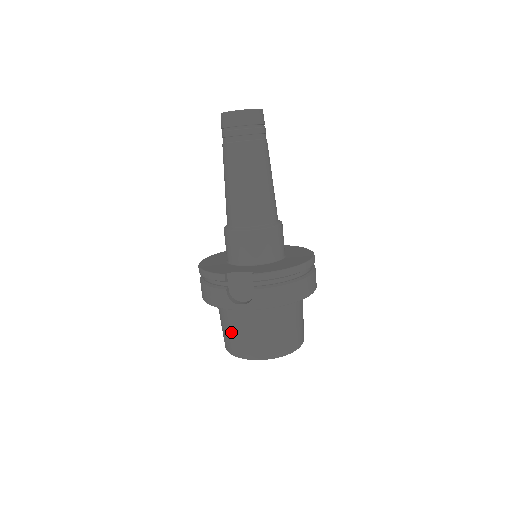
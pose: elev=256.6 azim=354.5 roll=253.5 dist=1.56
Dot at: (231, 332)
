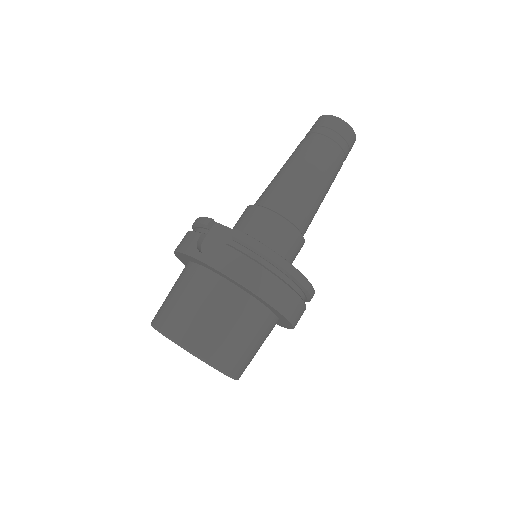
Dot at: (171, 295)
